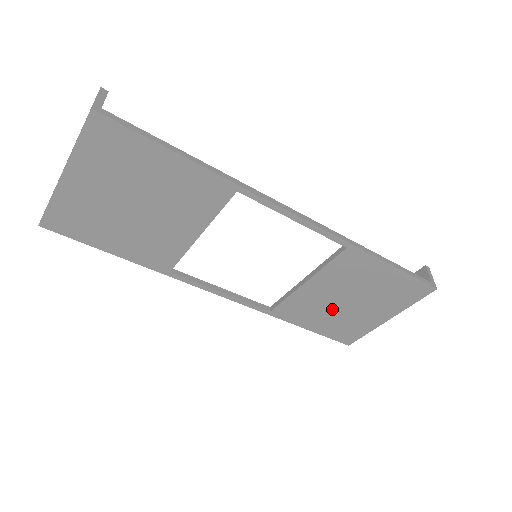
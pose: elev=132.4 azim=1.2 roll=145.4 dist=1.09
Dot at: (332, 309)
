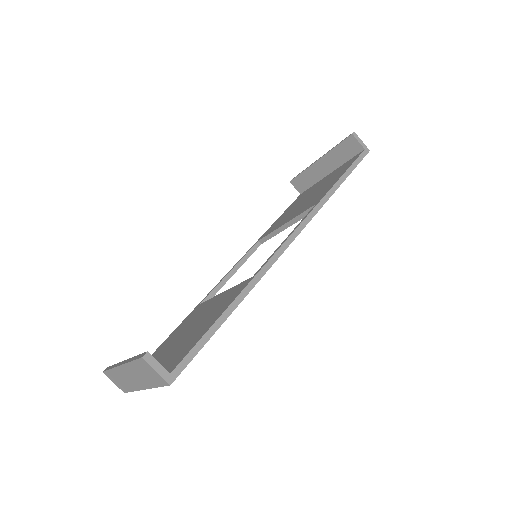
Dot at: occluded
